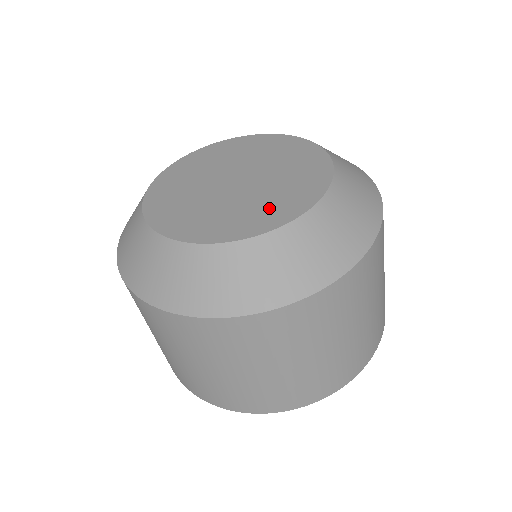
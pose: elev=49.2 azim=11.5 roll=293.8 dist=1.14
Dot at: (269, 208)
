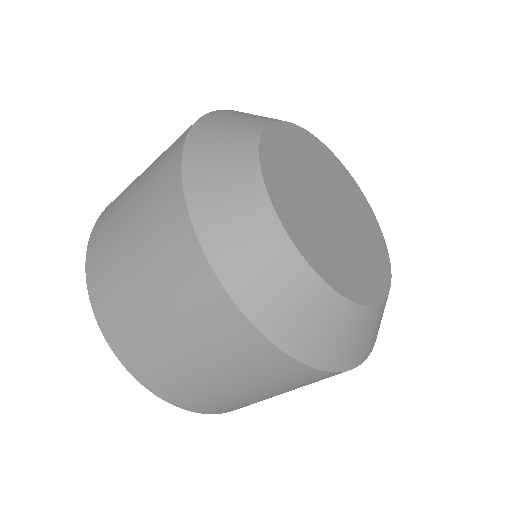
Dot at: (340, 266)
